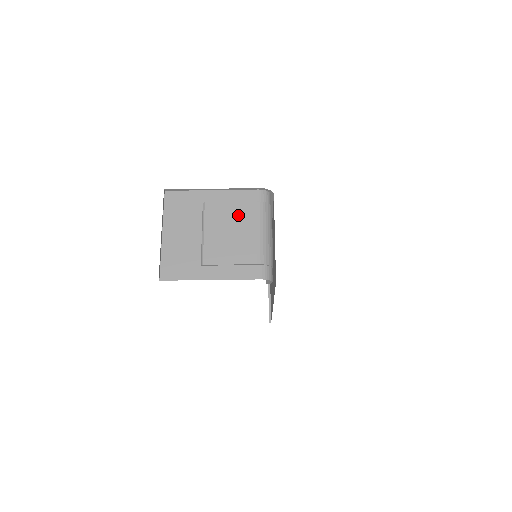
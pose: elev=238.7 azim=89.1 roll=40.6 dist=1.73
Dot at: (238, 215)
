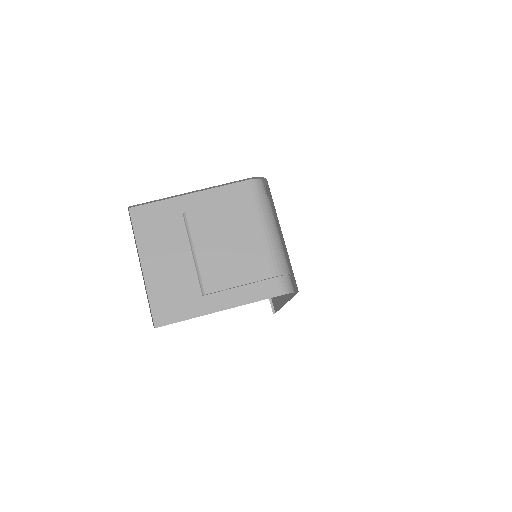
Dot at: (232, 219)
